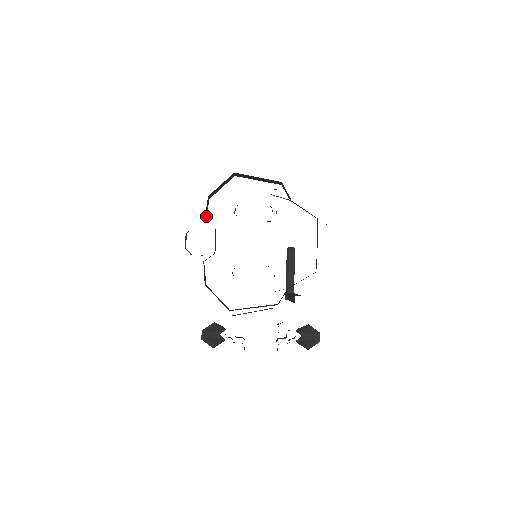
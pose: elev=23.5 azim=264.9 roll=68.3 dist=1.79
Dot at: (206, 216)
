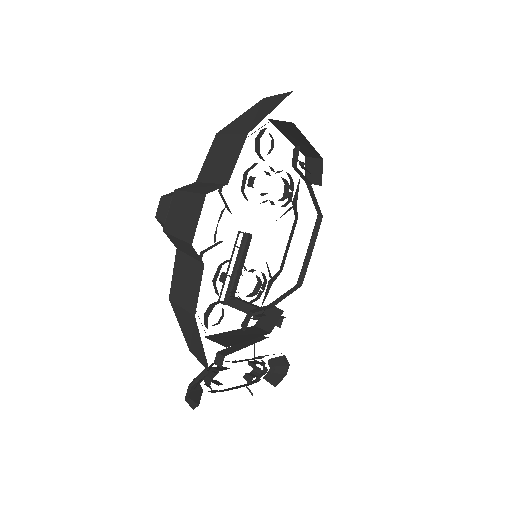
Dot at: occluded
